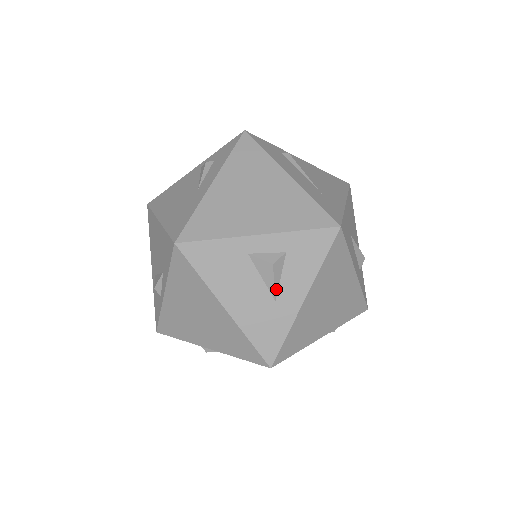
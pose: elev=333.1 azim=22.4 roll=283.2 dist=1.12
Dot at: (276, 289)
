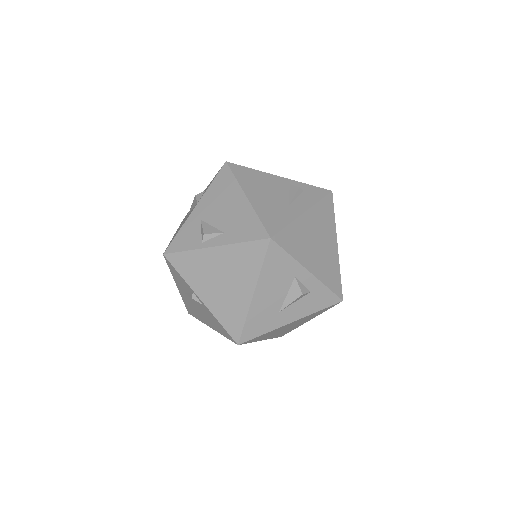
Dot at: (287, 306)
